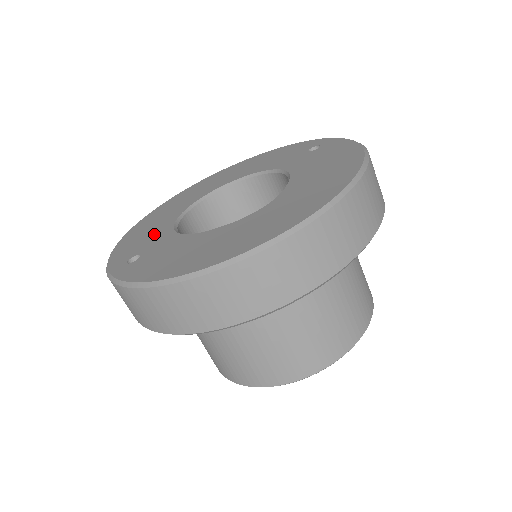
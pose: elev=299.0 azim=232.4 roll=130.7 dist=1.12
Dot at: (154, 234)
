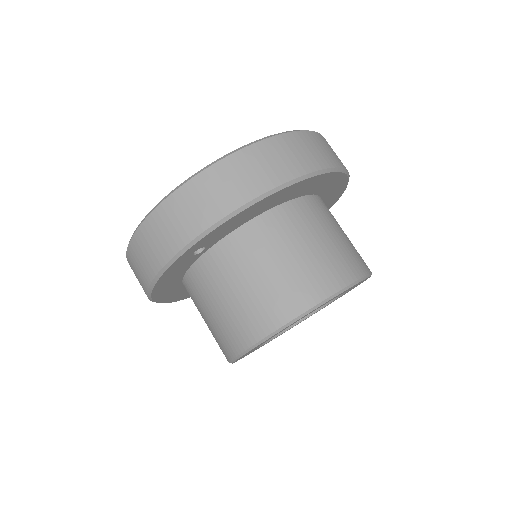
Dot at: occluded
